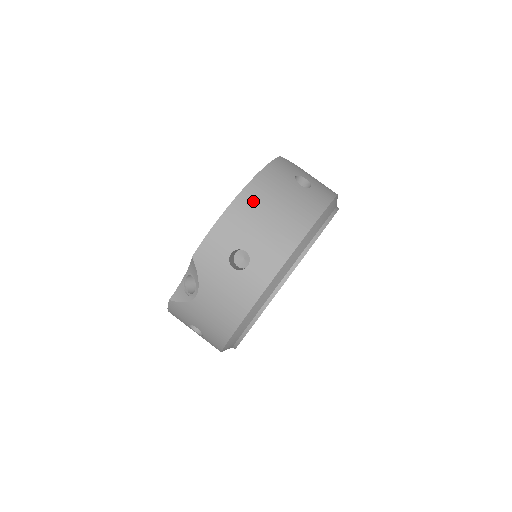
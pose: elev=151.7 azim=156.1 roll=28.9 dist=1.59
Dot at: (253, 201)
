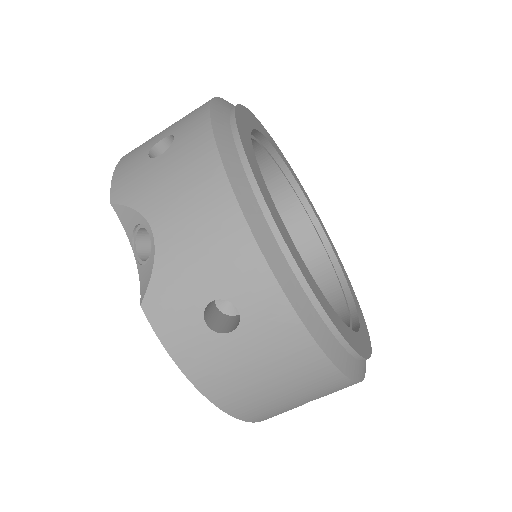
Dot at: occluded
